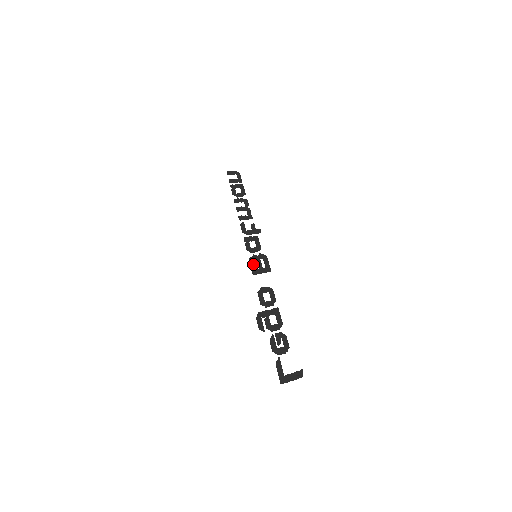
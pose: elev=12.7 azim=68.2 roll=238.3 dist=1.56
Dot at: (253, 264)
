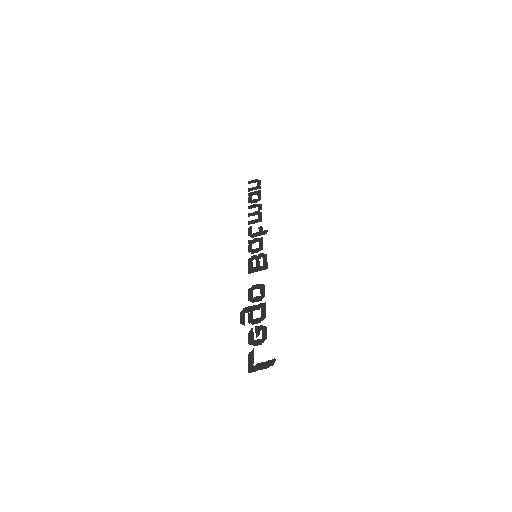
Dot at: (250, 264)
